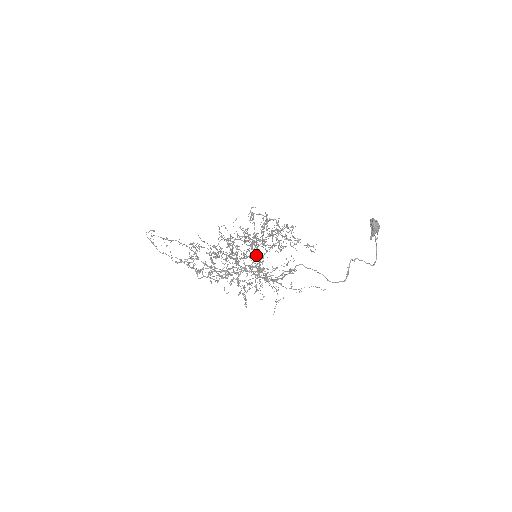
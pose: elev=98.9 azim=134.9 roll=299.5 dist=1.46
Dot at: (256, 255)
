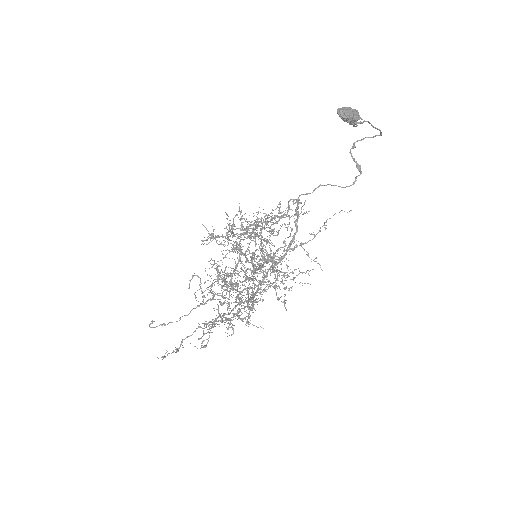
Dot at: occluded
